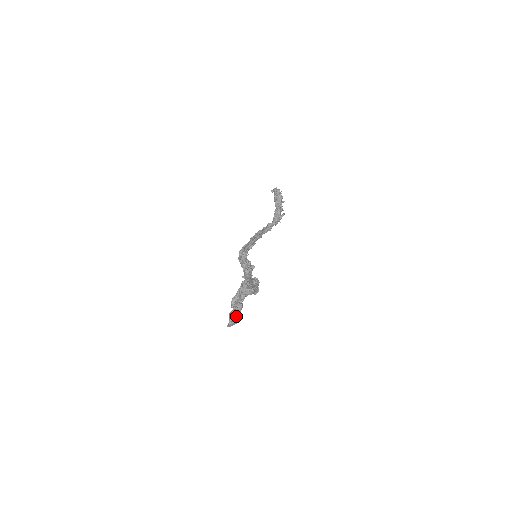
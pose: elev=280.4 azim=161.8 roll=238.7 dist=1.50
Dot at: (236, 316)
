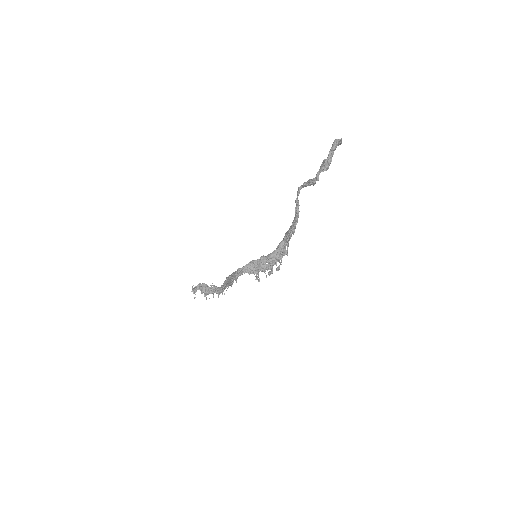
Dot at: (338, 140)
